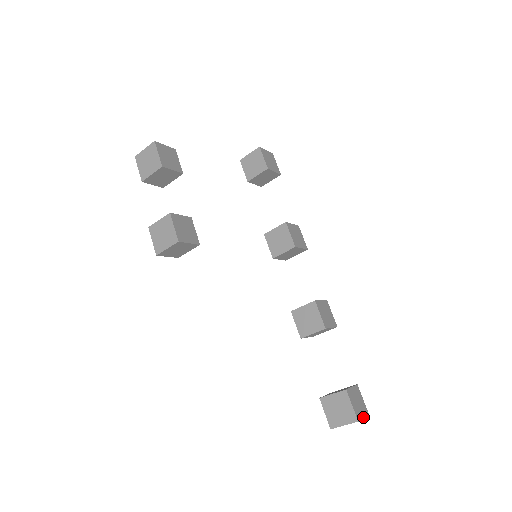
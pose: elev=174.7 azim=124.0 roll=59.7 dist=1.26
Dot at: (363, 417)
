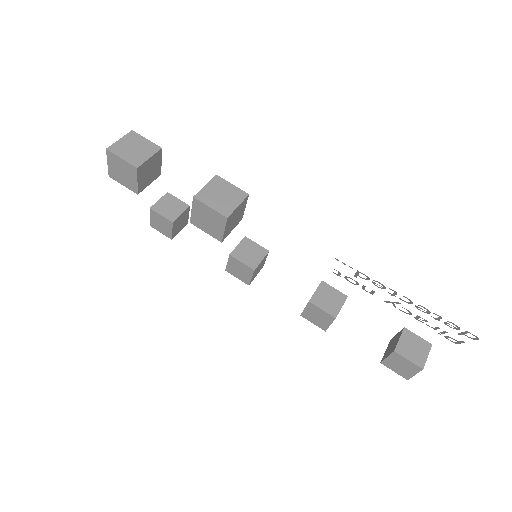
Dot at: occluded
